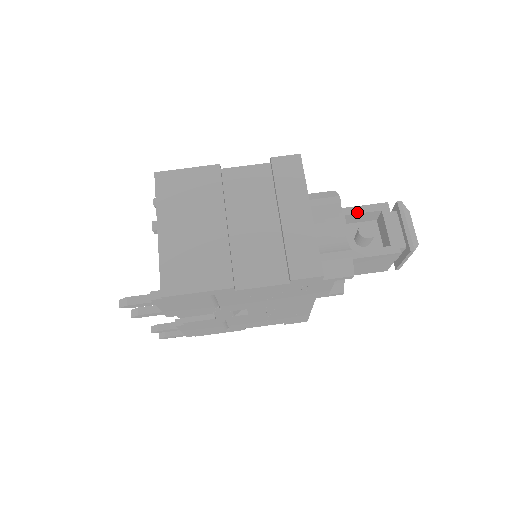
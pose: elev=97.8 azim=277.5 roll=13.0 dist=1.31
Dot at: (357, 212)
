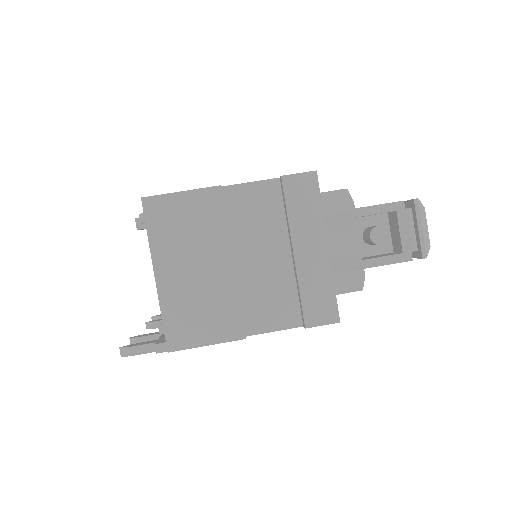
Dot at: (370, 213)
